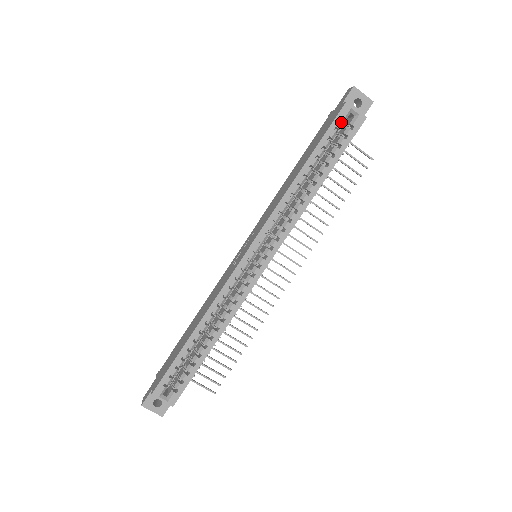
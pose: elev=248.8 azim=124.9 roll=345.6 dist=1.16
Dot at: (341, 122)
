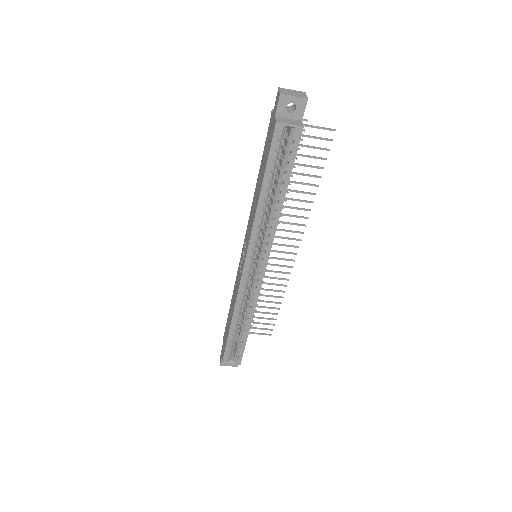
Dot at: (279, 142)
